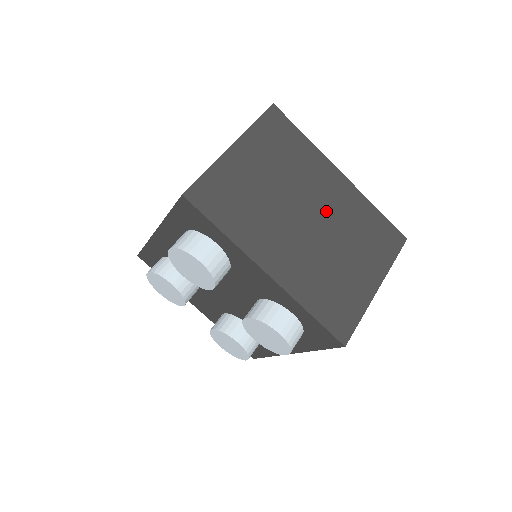
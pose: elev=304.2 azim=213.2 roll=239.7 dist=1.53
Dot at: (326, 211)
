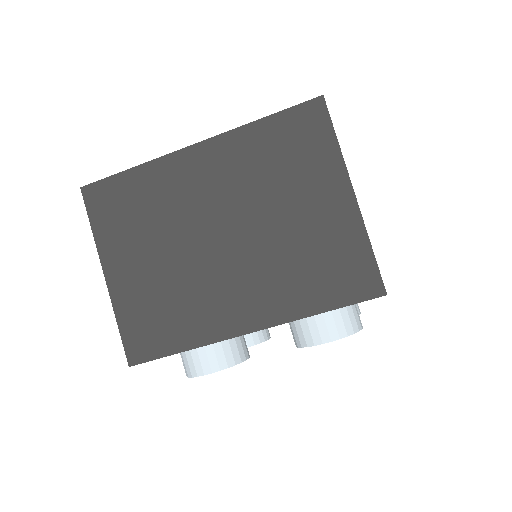
Dot at: occluded
